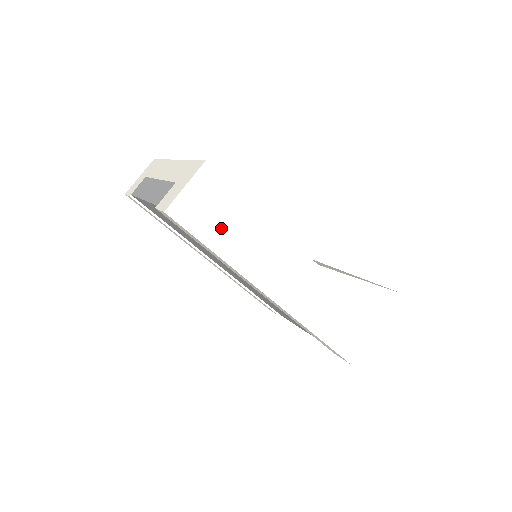
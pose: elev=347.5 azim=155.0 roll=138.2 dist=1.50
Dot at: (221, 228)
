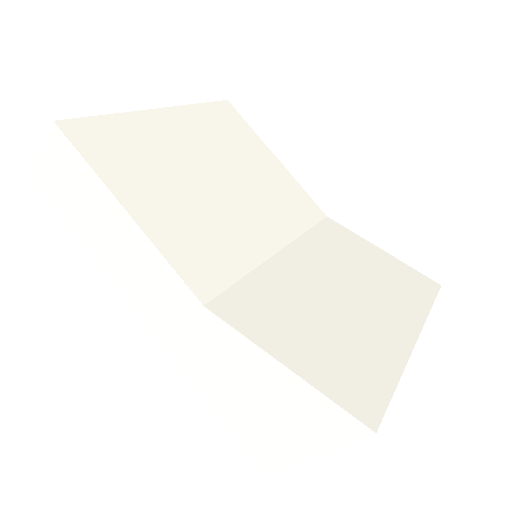
Dot at: (81, 211)
